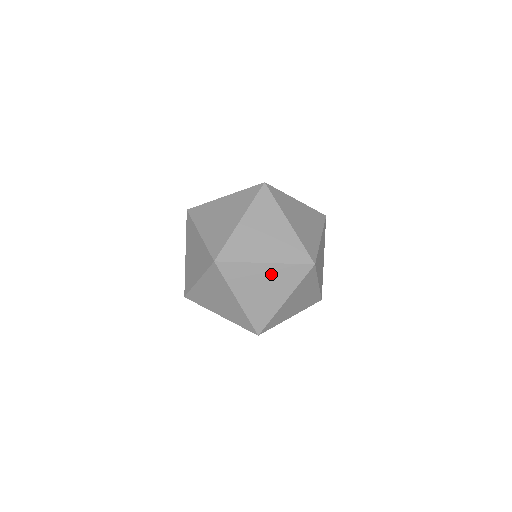
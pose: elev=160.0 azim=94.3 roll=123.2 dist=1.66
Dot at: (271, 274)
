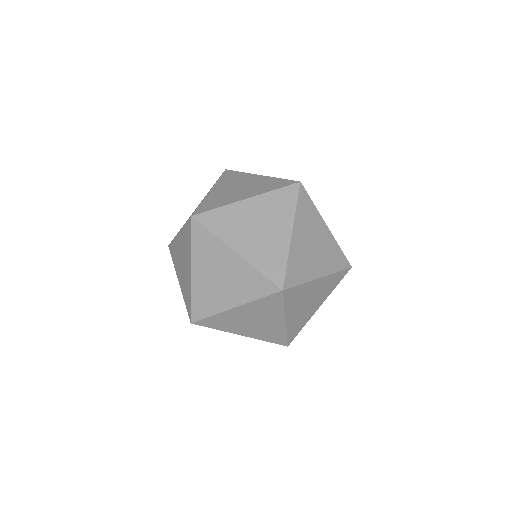
Dot at: (235, 268)
